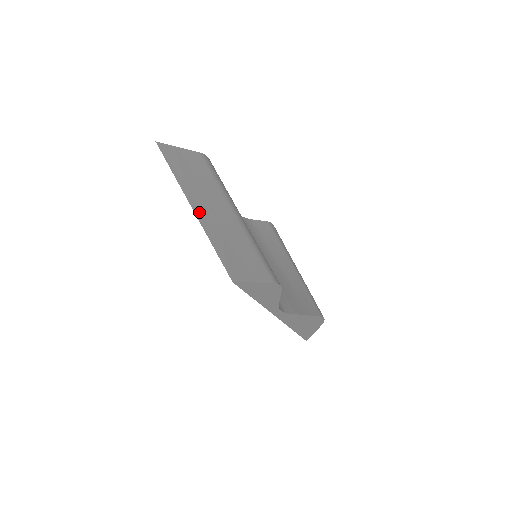
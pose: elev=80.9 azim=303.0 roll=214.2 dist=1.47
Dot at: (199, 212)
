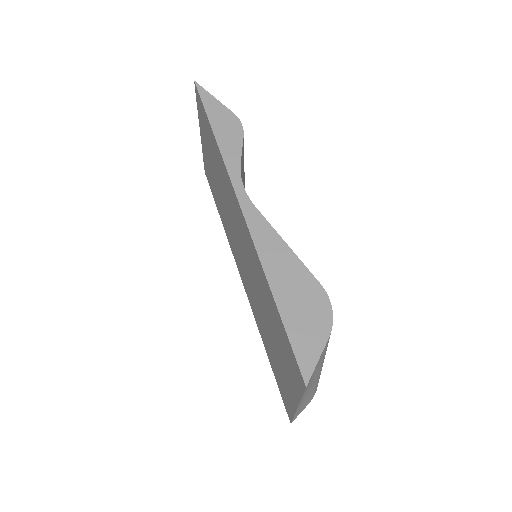
Dot at: occluded
